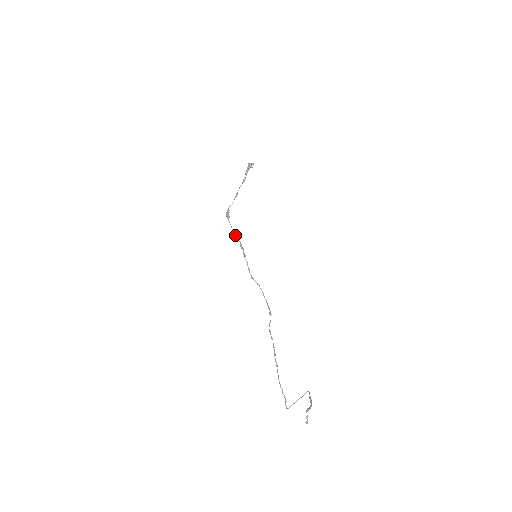
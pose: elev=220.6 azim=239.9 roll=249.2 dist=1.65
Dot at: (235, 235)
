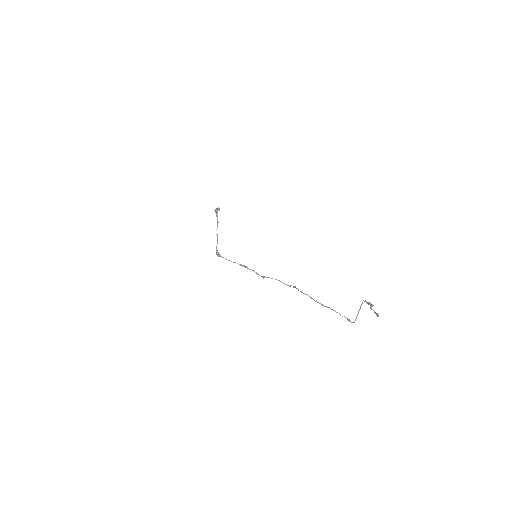
Dot at: occluded
